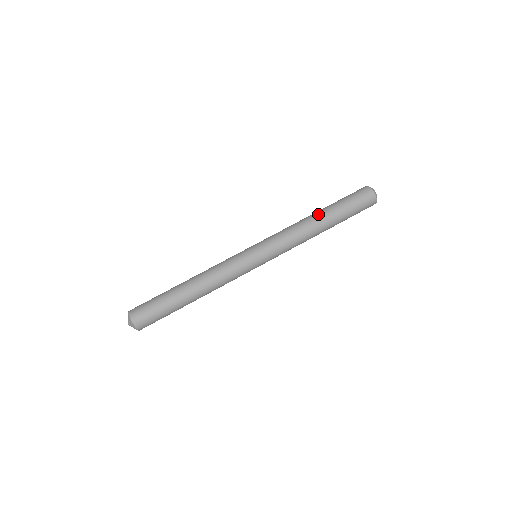
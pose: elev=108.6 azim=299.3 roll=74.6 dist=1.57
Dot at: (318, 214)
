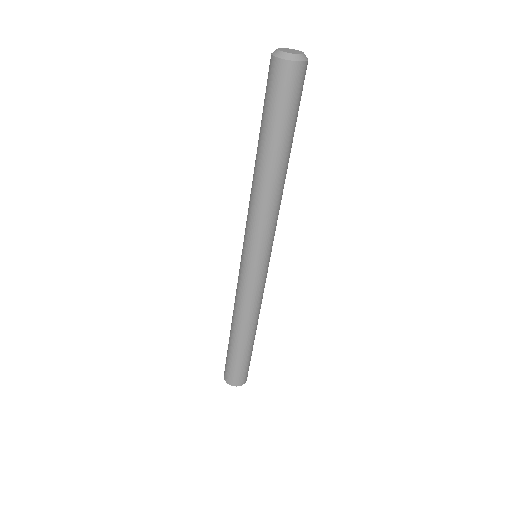
Dot at: (268, 167)
